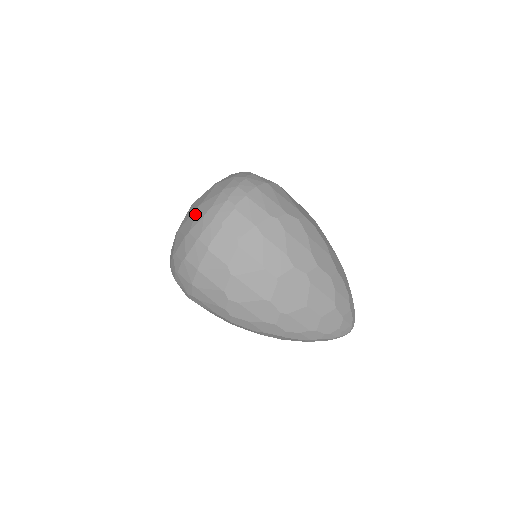
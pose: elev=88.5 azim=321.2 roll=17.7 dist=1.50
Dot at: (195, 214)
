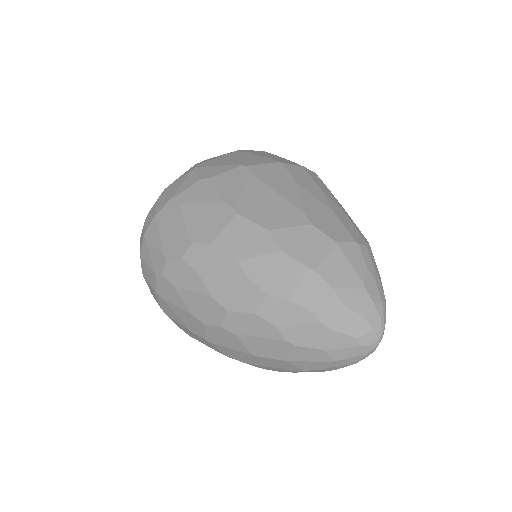
Dot at: occluded
